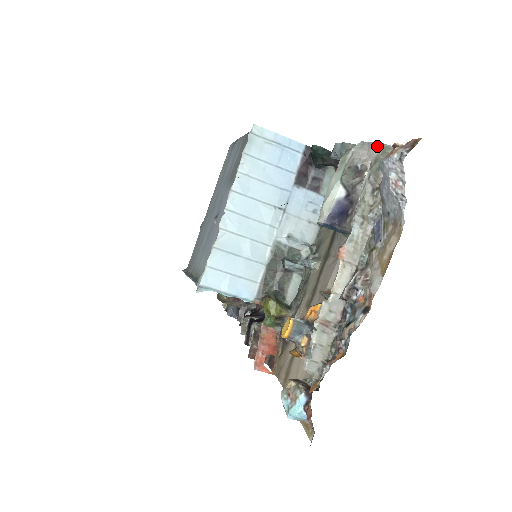
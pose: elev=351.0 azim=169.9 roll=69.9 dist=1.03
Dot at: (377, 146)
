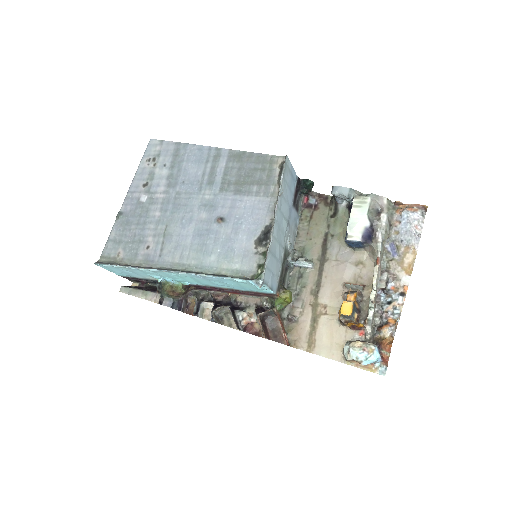
Dot at: (386, 200)
